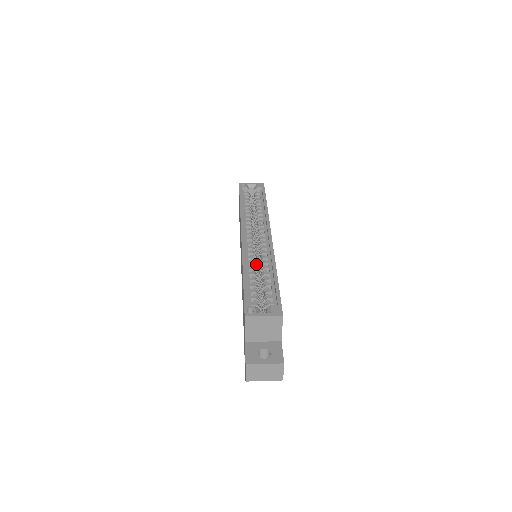
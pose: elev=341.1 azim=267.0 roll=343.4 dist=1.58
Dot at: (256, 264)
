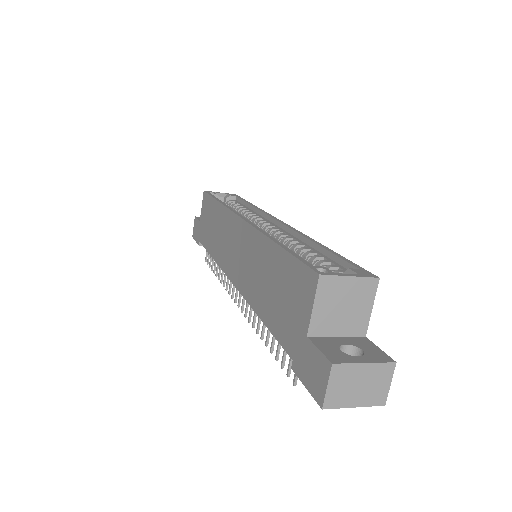
Dot at: occluded
